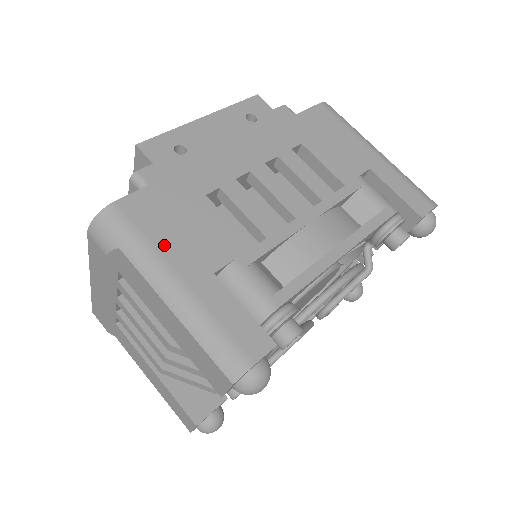
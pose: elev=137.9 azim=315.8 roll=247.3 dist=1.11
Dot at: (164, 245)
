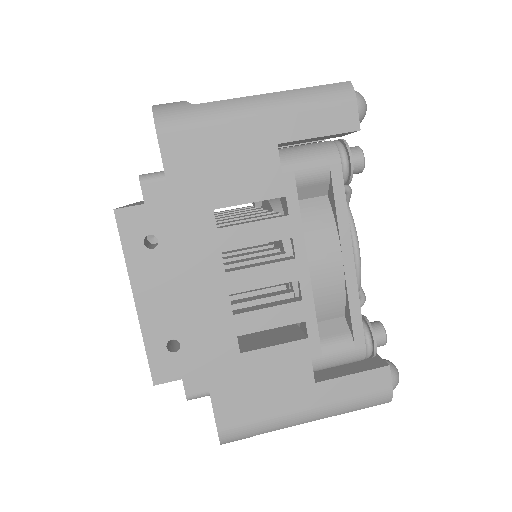
Dot at: (274, 410)
